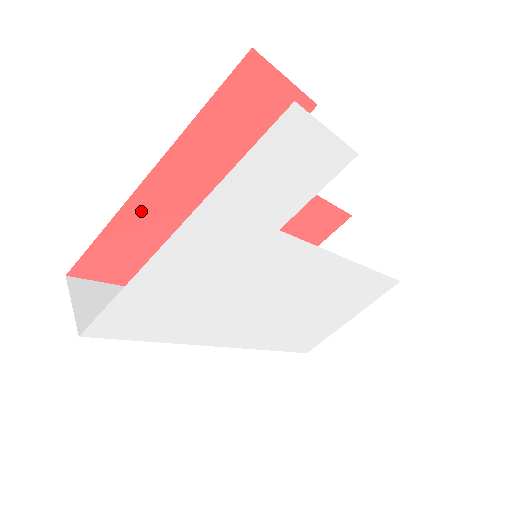
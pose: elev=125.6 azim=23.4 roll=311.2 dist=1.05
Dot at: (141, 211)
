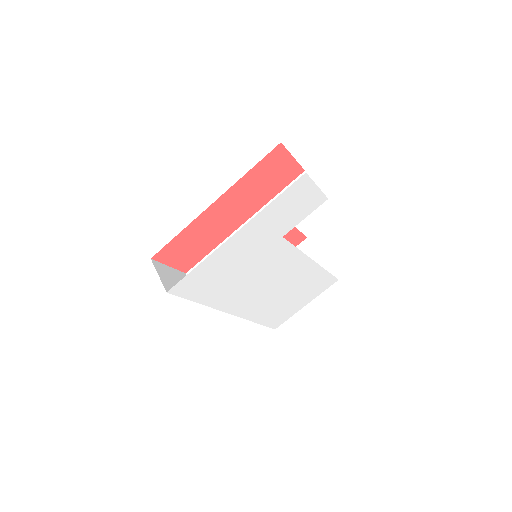
Dot at: (204, 222)
